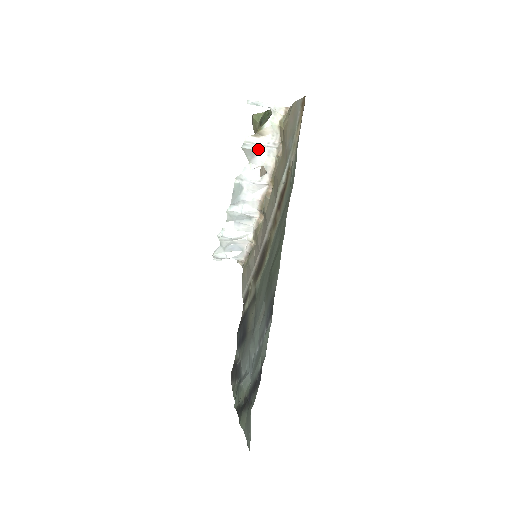
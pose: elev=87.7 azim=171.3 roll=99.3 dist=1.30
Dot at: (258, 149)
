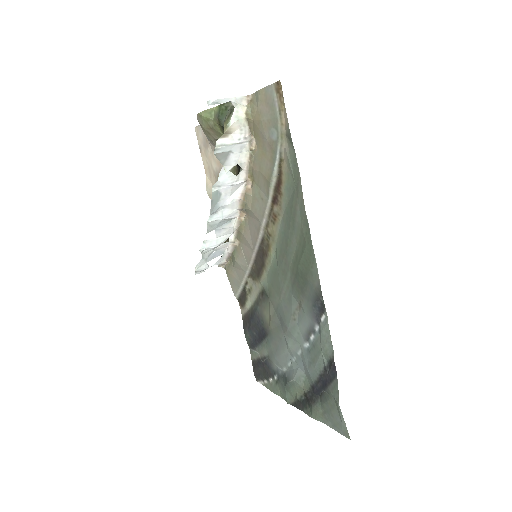
Dot at: (230, 149)
